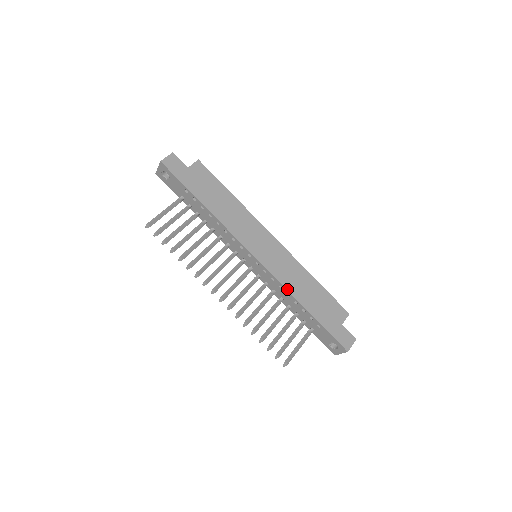
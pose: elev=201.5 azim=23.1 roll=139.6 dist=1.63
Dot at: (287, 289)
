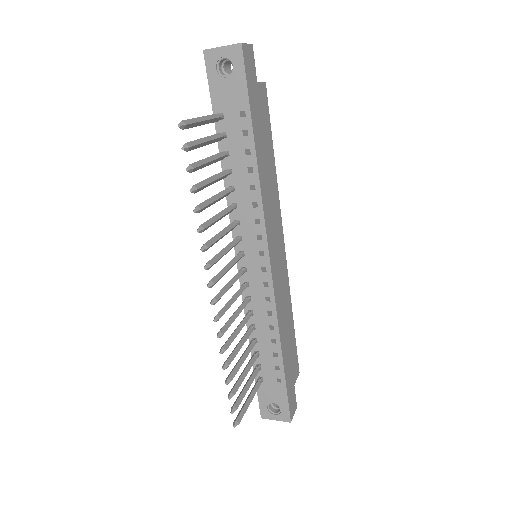
Dot at: (278, 320)
